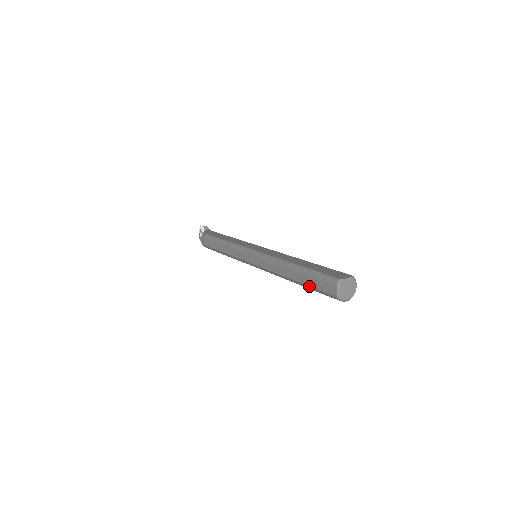
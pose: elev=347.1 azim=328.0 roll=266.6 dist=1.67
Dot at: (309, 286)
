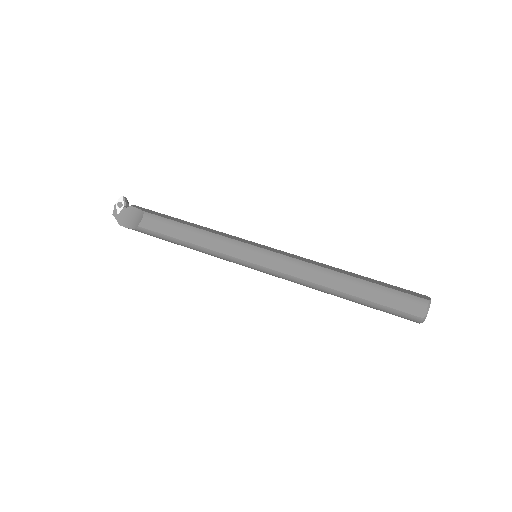
Dot at: (376, 304)
